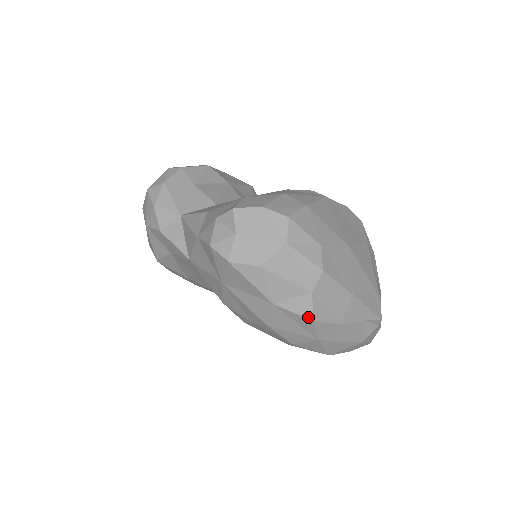
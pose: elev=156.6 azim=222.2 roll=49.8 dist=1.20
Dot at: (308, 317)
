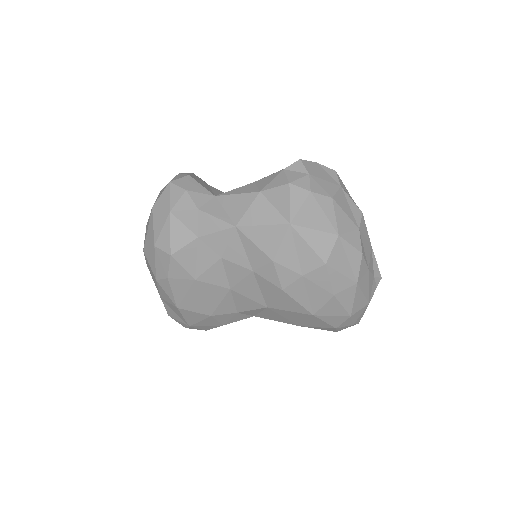
Dot at: (359, 250)
